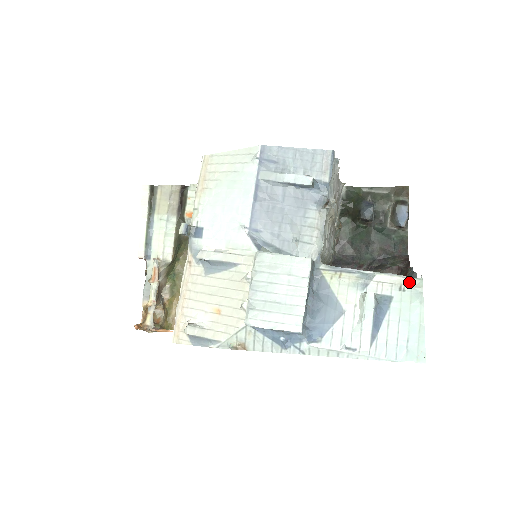
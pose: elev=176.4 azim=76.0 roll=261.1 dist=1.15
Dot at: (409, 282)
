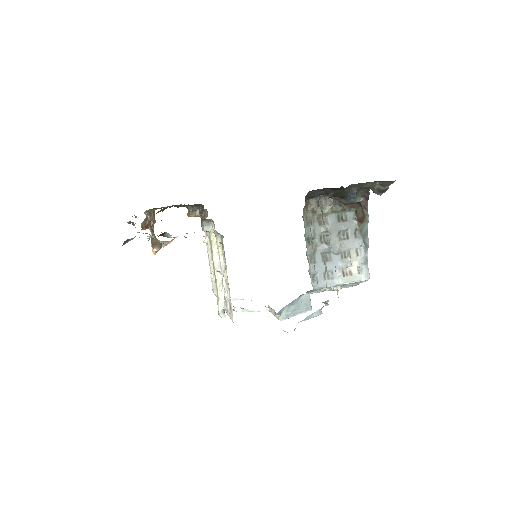
Dot at: occluded
